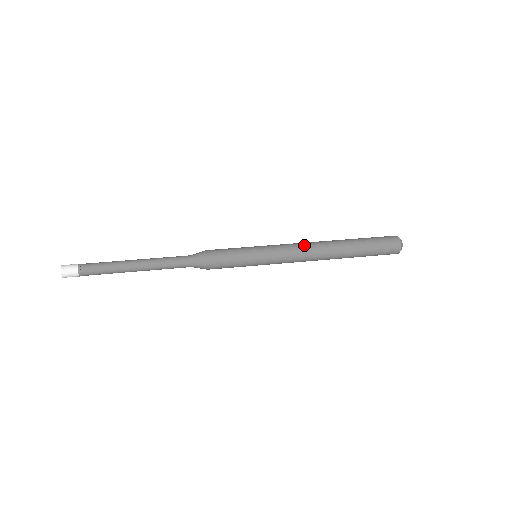
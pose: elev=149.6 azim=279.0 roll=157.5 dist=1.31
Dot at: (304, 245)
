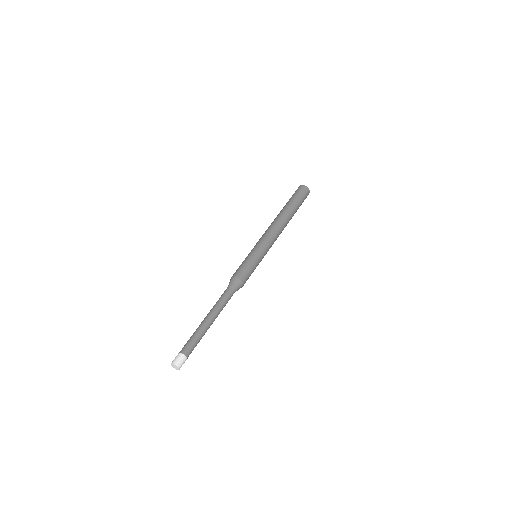
Dot at: (270, 228)
